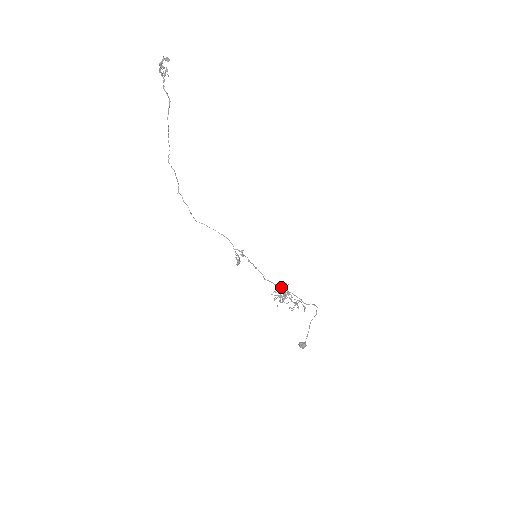
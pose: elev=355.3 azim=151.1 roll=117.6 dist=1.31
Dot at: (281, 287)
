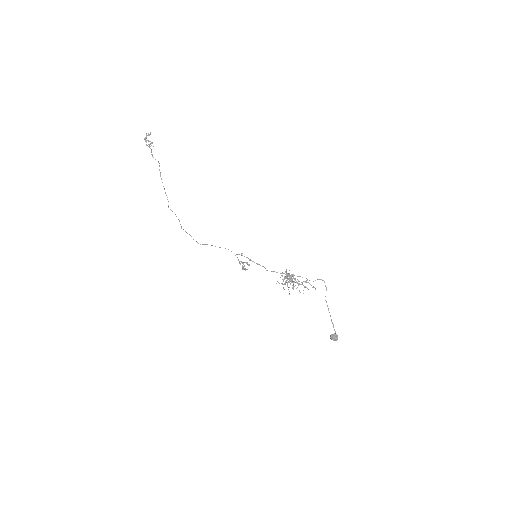
Dot at: occluded
